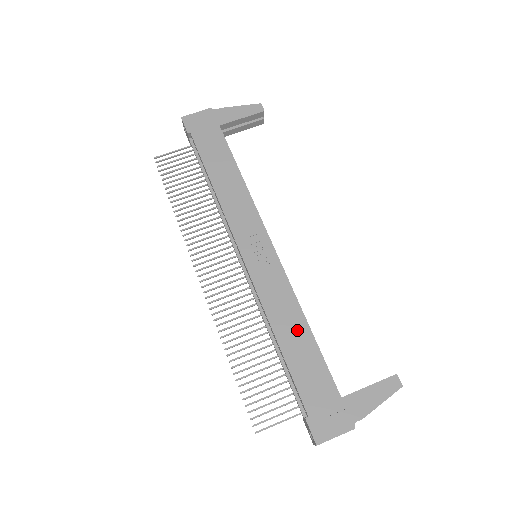
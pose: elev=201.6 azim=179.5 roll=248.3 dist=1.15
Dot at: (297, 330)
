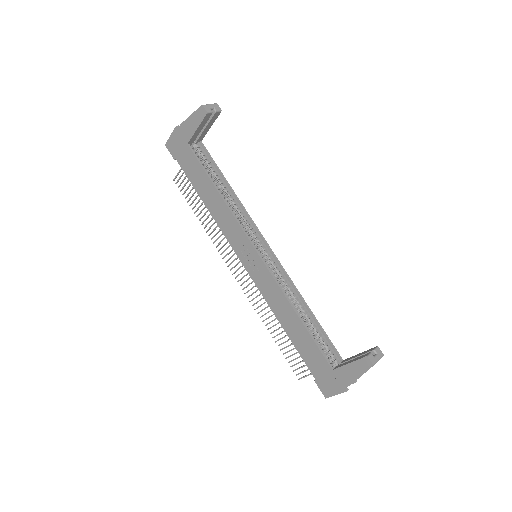
Dot at: (292, 320)
